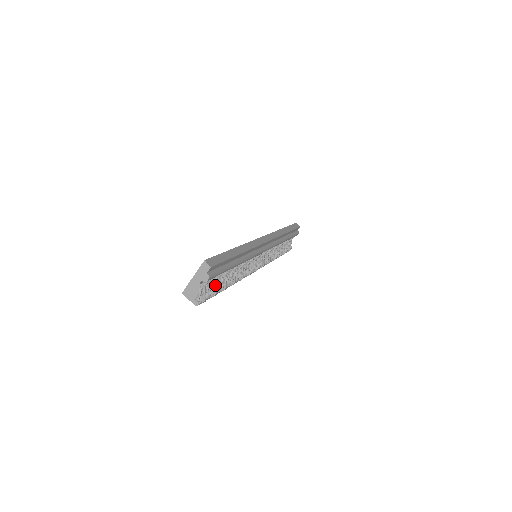
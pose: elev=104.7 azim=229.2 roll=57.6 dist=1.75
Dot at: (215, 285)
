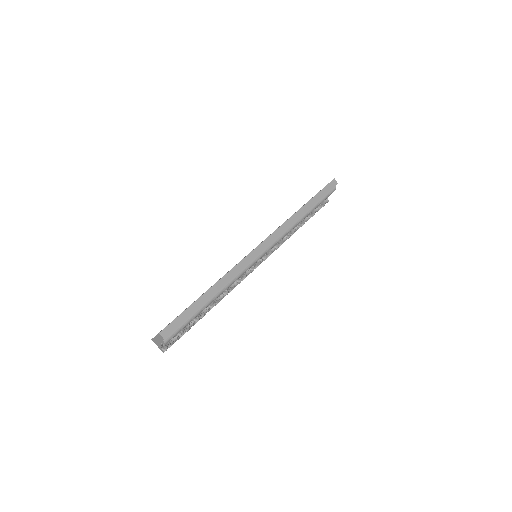
Dot at: (186, 326)
